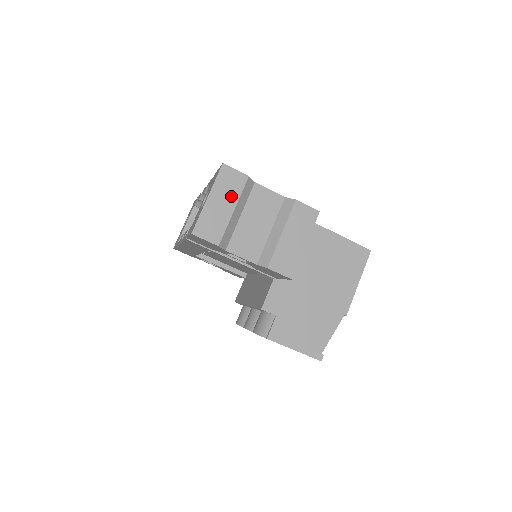
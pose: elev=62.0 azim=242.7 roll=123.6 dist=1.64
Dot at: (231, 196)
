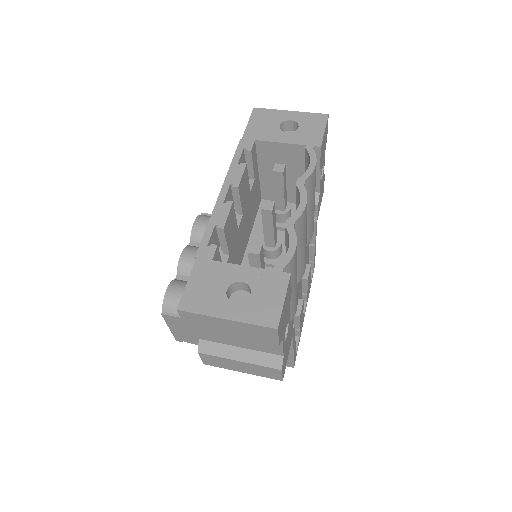
Dot at: (245, 334)
